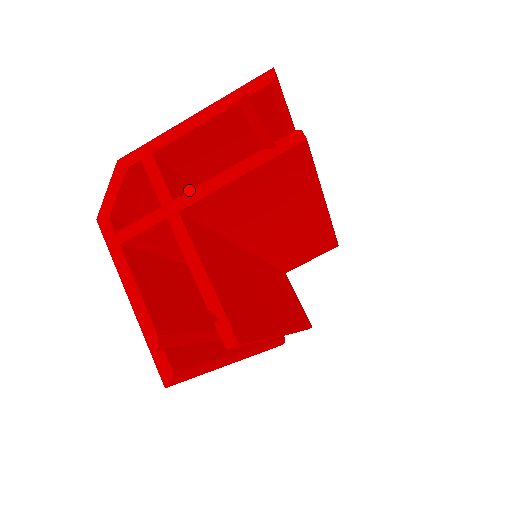
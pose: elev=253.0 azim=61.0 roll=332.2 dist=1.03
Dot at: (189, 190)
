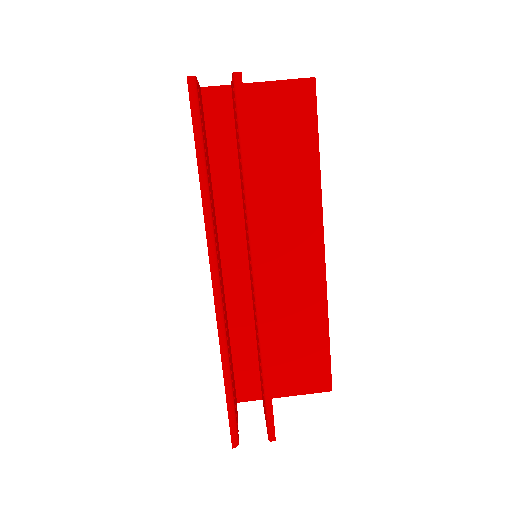
Dot at: occluded
